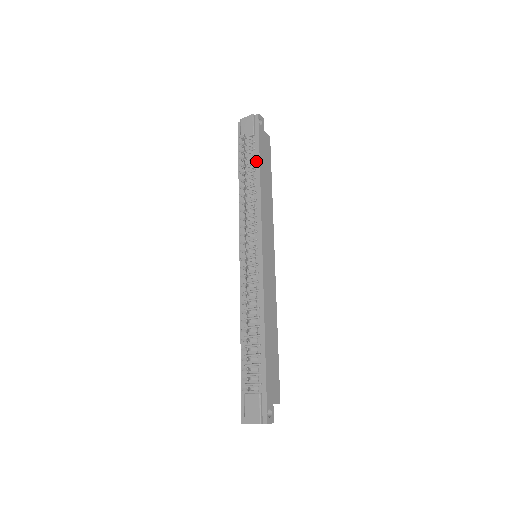
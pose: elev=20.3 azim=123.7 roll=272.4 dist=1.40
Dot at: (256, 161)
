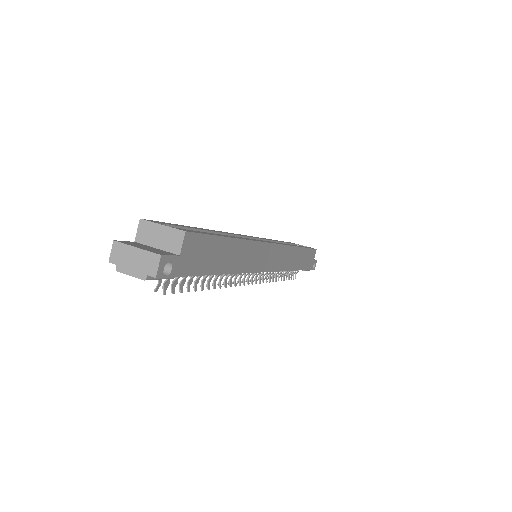
Dot at: occluded
